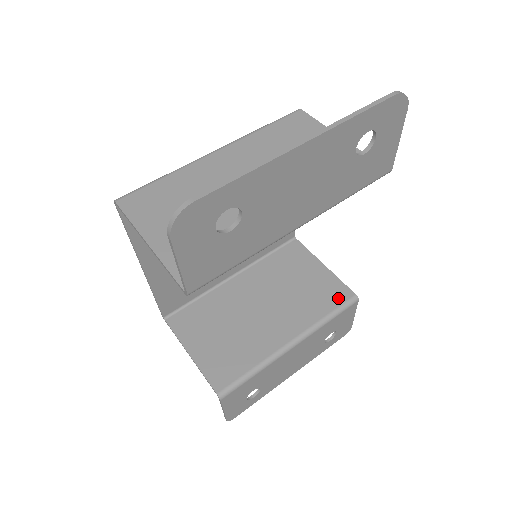
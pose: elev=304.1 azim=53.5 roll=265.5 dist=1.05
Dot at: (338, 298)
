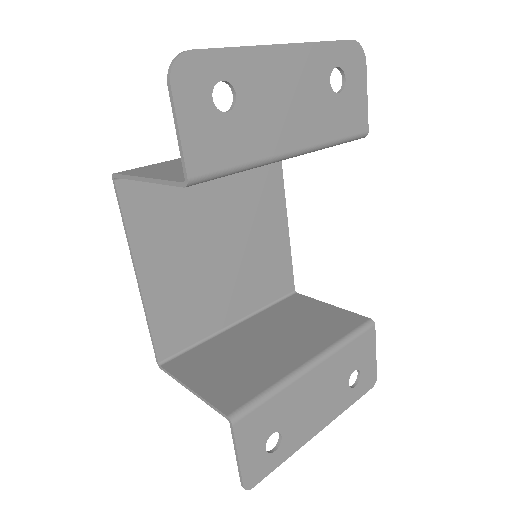
Dot at: (352, 323)
